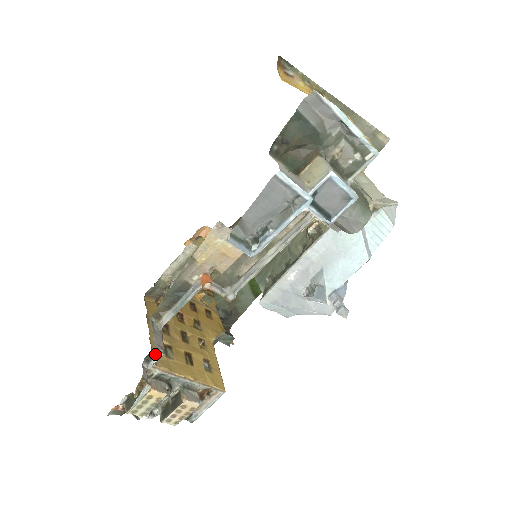
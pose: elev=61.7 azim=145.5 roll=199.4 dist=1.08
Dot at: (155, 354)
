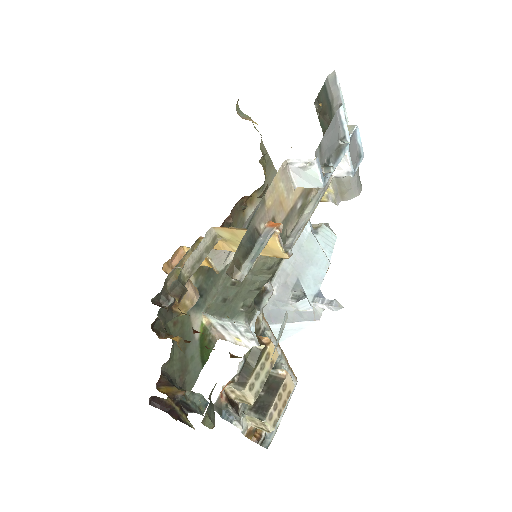
Dot at: (264, 293)
